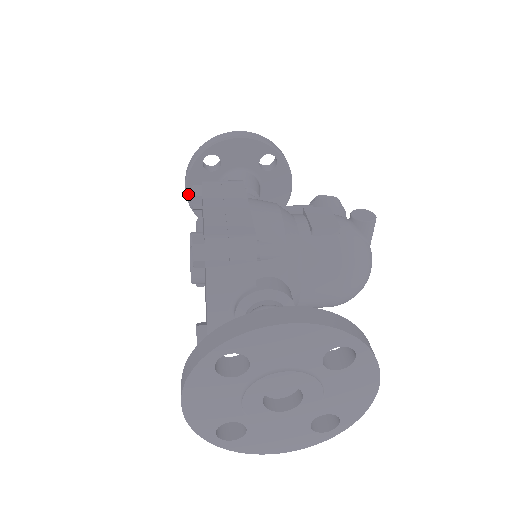
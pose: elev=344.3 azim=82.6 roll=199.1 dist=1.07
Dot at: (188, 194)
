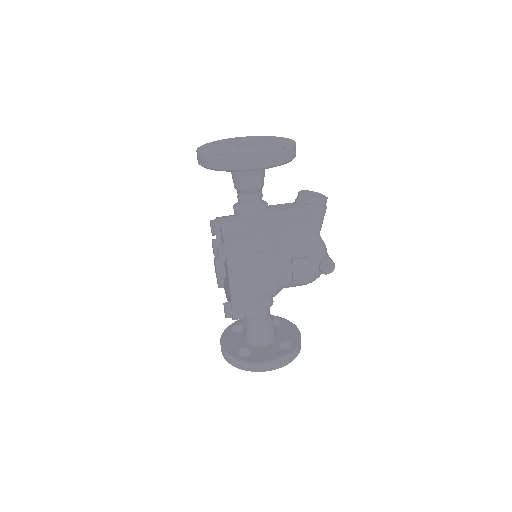
Dot at: occluded
